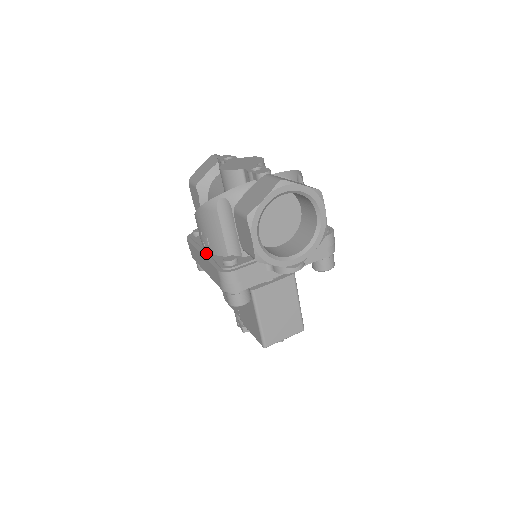
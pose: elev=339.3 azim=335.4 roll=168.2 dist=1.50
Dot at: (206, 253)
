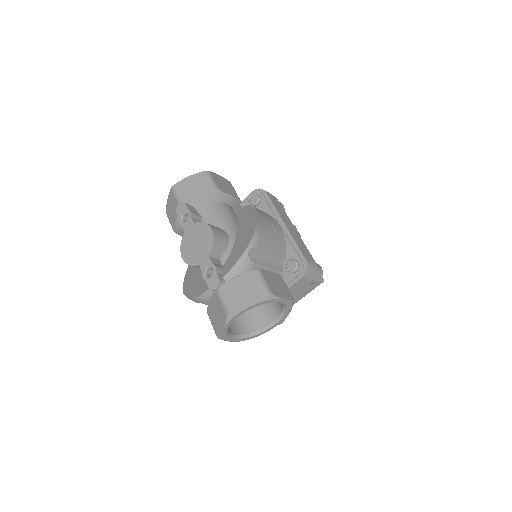
Dot at: occluded
